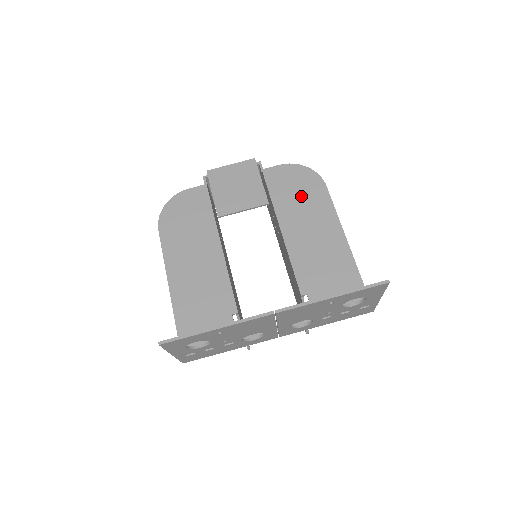
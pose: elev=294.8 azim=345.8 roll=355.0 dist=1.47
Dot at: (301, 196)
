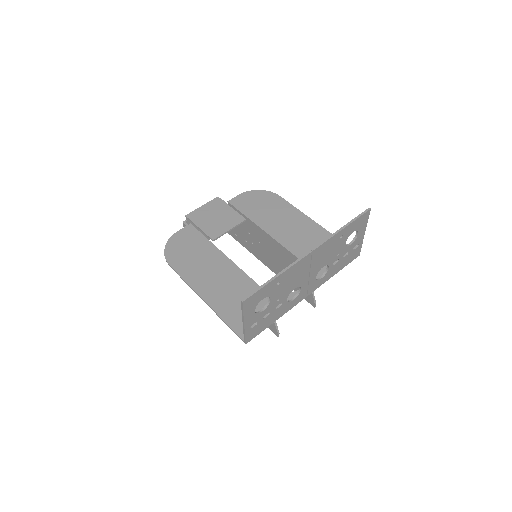
Dot at: (266, 207)
